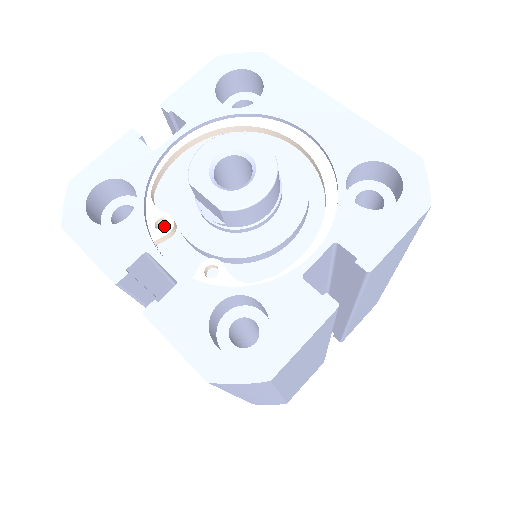
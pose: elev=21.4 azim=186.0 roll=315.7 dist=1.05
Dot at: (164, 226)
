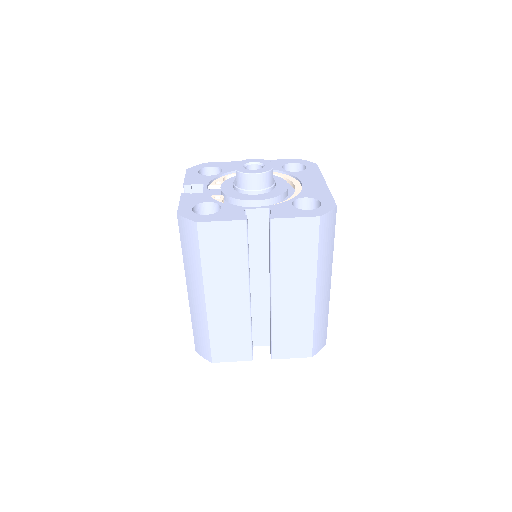
Dot at: occluded
